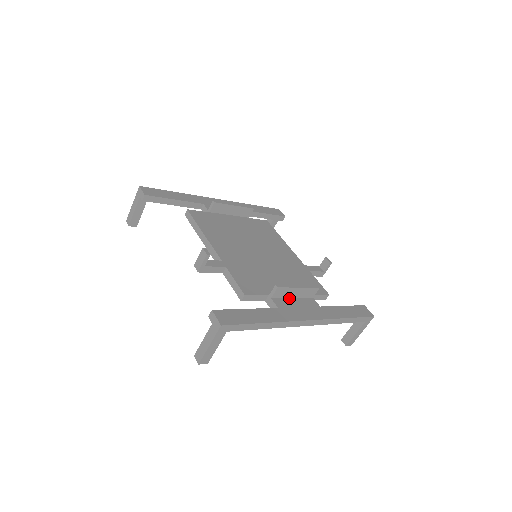
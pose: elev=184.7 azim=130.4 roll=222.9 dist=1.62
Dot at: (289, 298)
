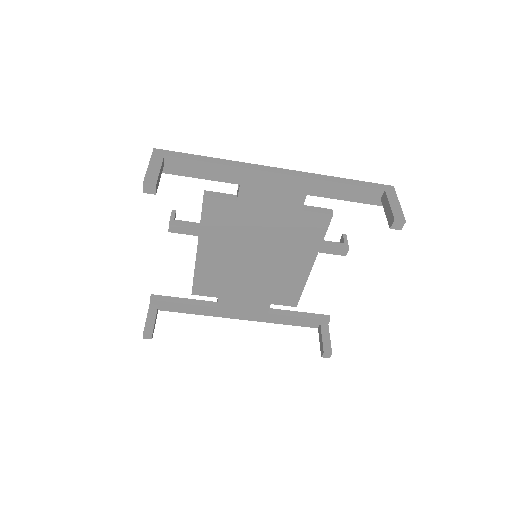
Dot at: occluded
